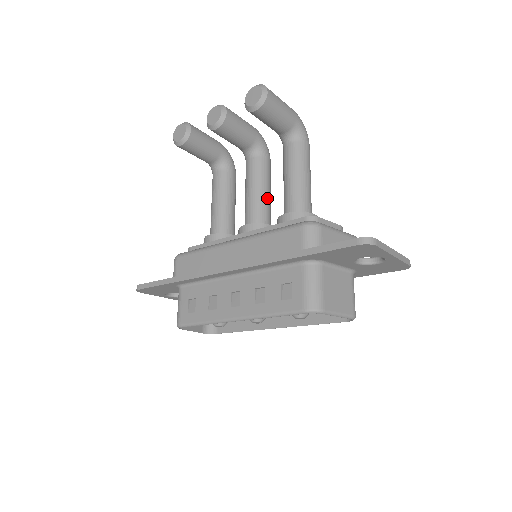
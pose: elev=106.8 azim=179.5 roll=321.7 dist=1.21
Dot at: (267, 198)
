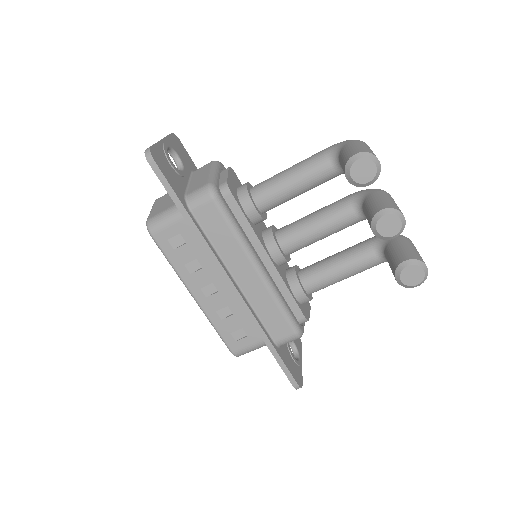
Dot at: (316, 241)
